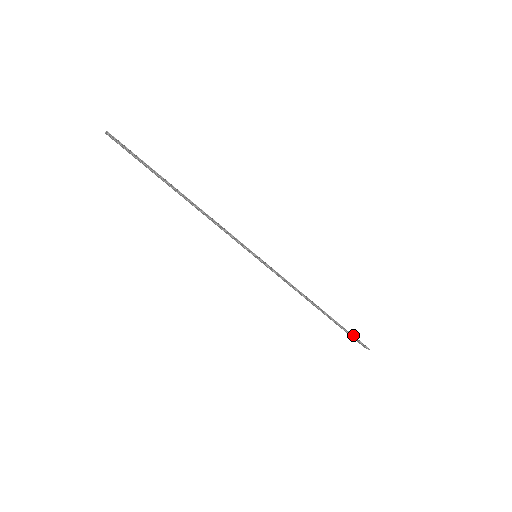
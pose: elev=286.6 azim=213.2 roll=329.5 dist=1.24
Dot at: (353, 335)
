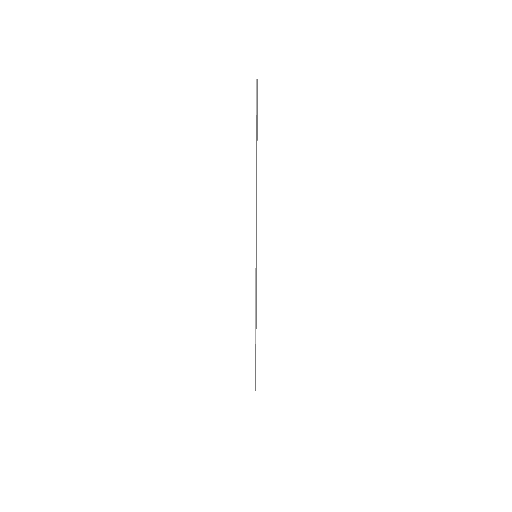
Dot at: occluded
